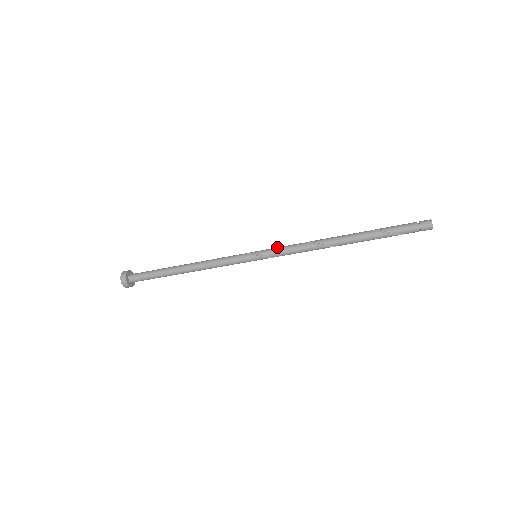
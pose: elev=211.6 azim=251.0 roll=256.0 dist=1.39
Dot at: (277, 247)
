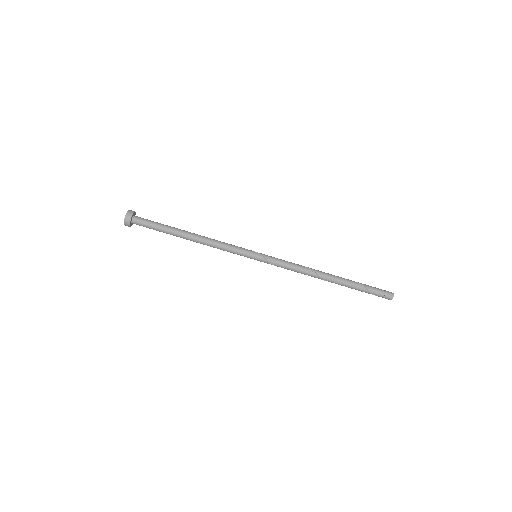
Dot at: (276, 258)
